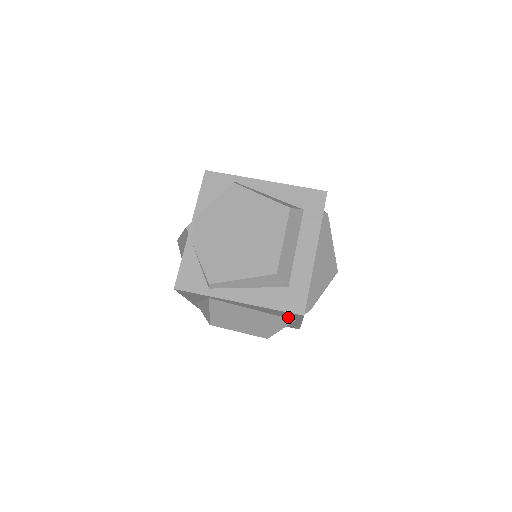
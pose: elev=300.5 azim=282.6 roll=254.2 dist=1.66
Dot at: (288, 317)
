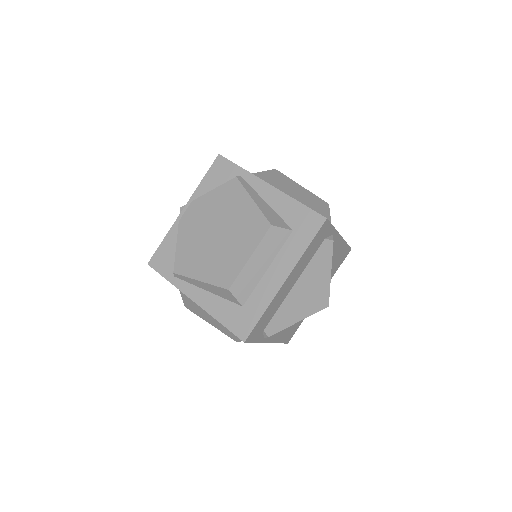
Dot at: occluded
